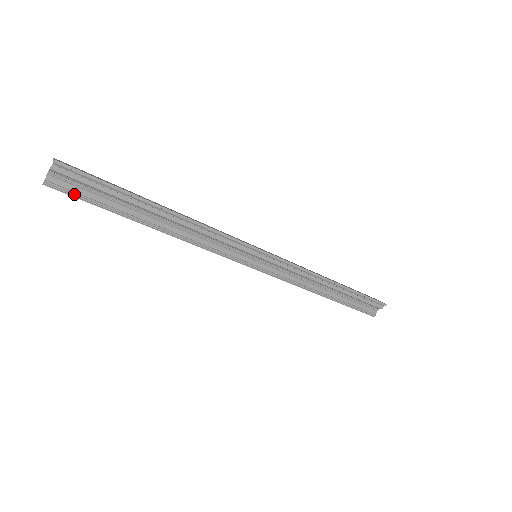
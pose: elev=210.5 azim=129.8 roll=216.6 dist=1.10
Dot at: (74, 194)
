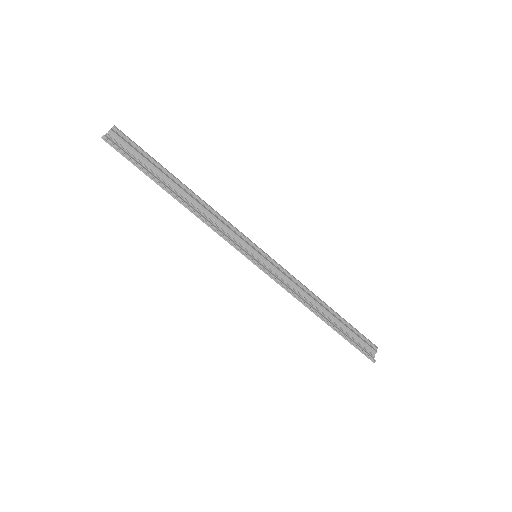
Dot at: (122, 151)
